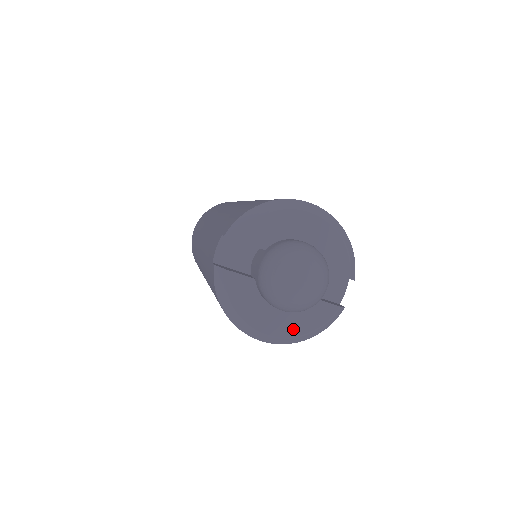
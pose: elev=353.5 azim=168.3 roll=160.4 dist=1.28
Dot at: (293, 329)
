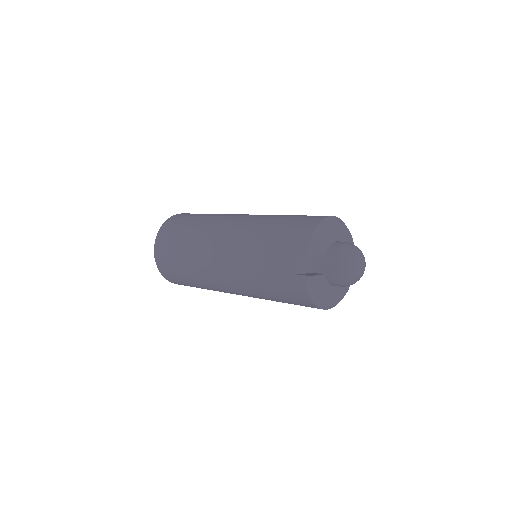
Dot at: (341, 294)
